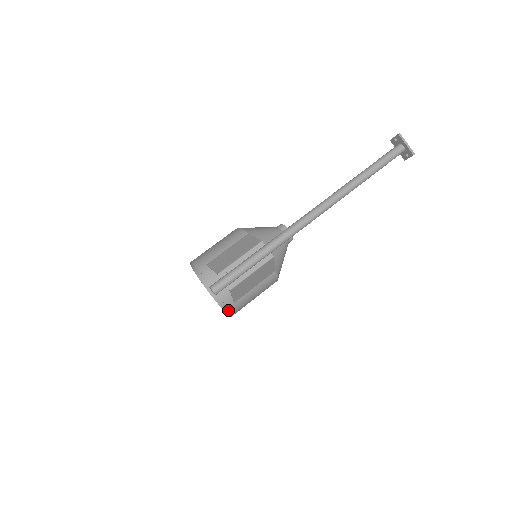
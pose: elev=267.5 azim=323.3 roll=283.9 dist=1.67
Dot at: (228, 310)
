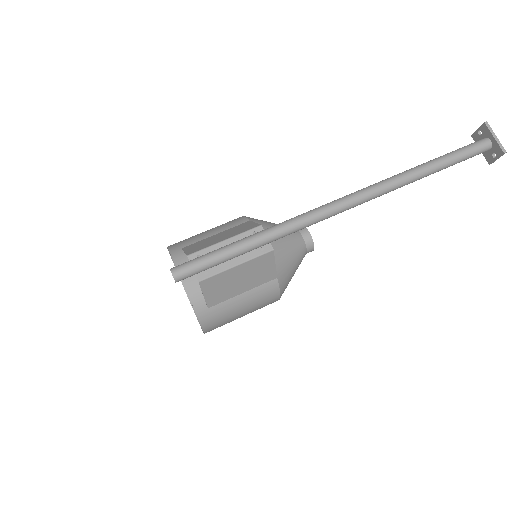
Dot at: occluded
